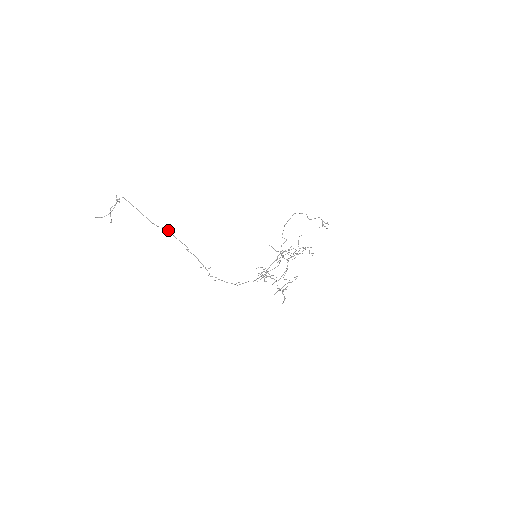
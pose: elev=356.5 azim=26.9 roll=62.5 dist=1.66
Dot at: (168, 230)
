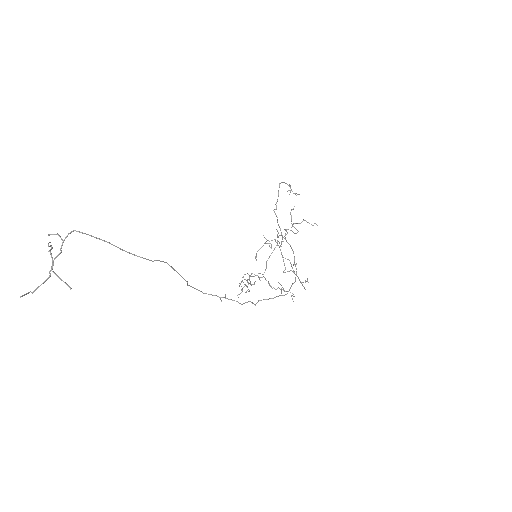
Dot at: (164, 262)
